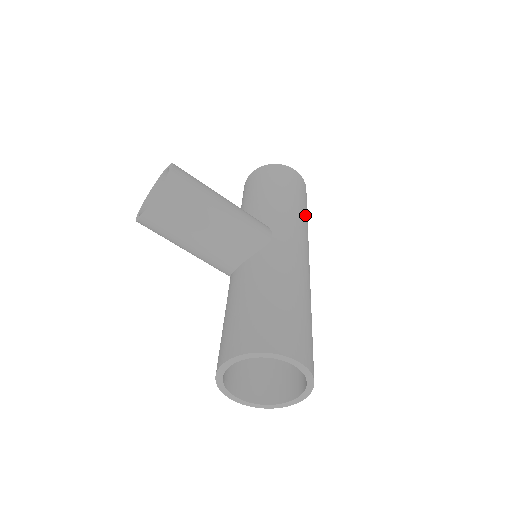
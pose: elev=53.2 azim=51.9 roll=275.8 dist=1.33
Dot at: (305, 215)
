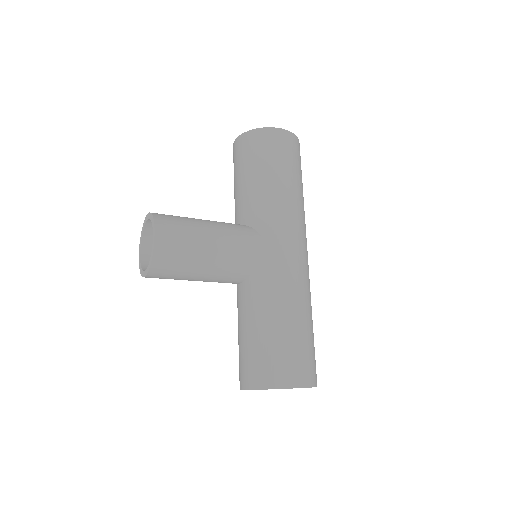
Dot at: (298, 192)
